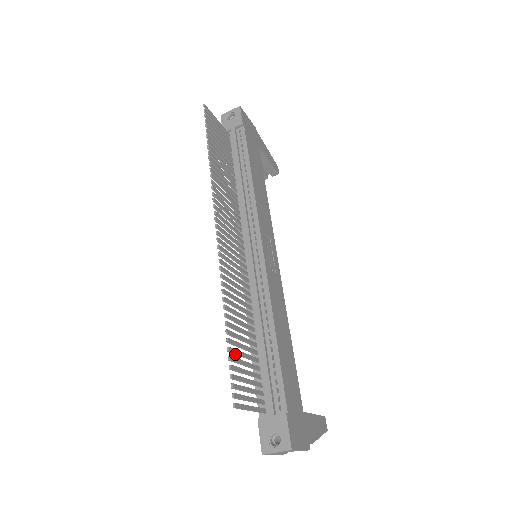
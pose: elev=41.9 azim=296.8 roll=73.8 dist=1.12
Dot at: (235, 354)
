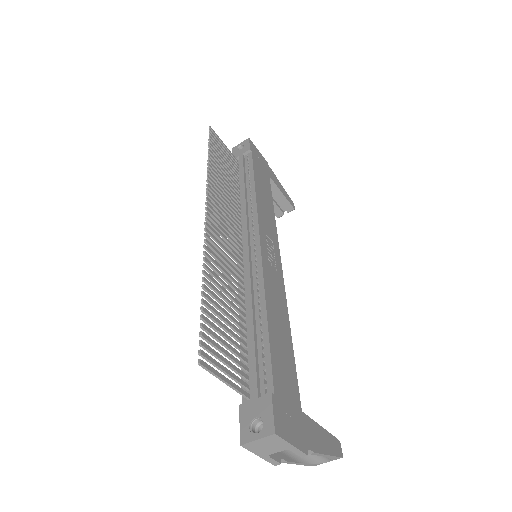
Dot at: (212, 320)
